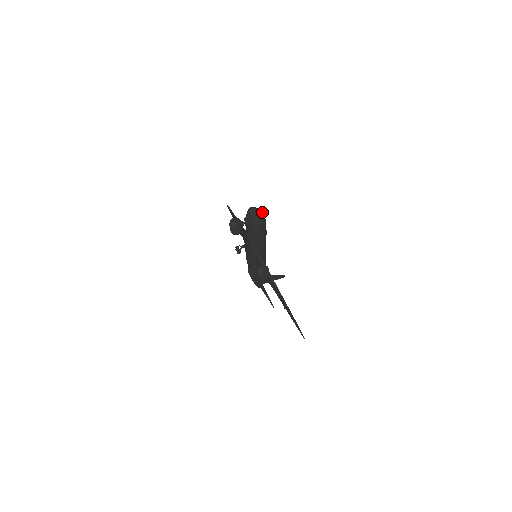
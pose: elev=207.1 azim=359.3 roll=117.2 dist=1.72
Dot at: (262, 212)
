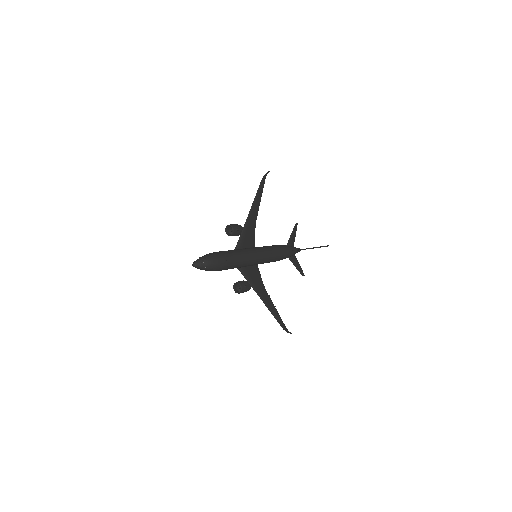
Dot at: (210, 263)
